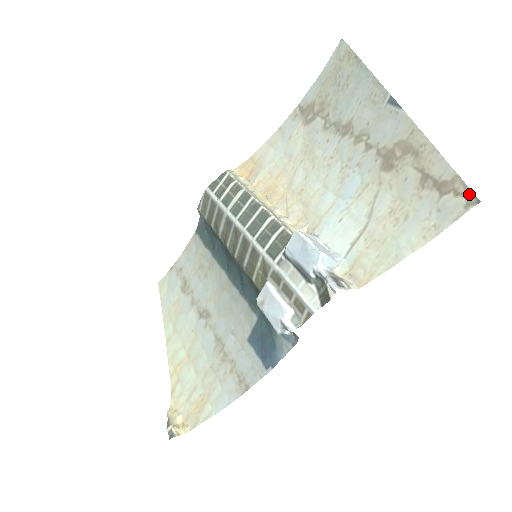
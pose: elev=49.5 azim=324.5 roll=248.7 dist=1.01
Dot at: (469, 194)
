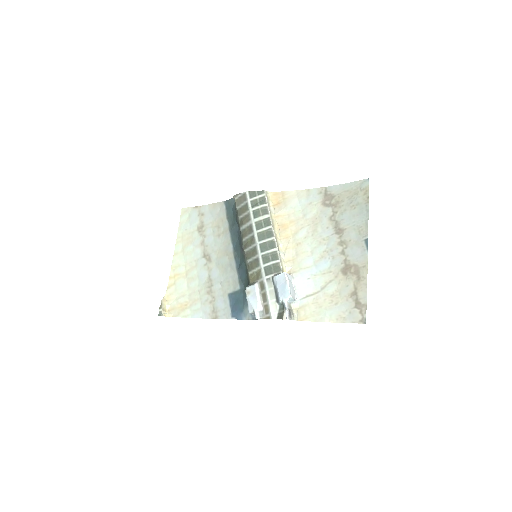
Dot at: (364, 317)
